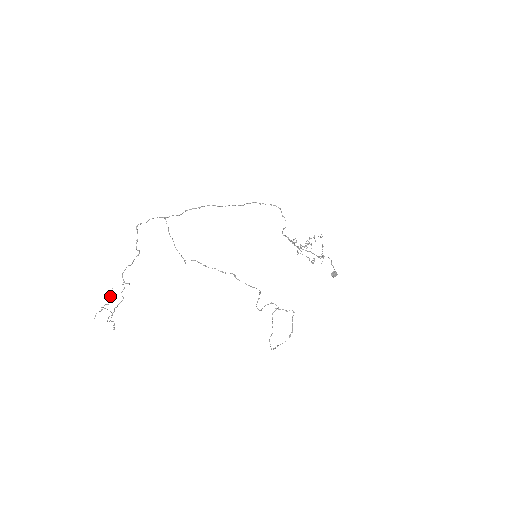
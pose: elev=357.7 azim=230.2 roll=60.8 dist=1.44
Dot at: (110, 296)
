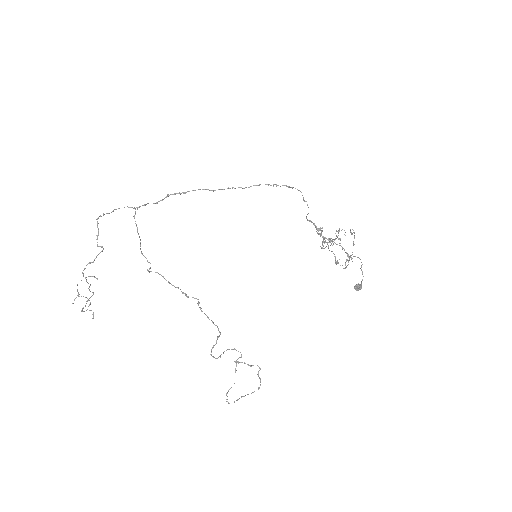
Dot at: (77, 290)
